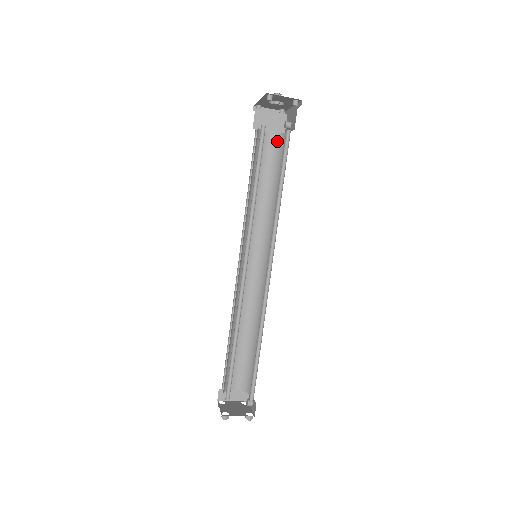
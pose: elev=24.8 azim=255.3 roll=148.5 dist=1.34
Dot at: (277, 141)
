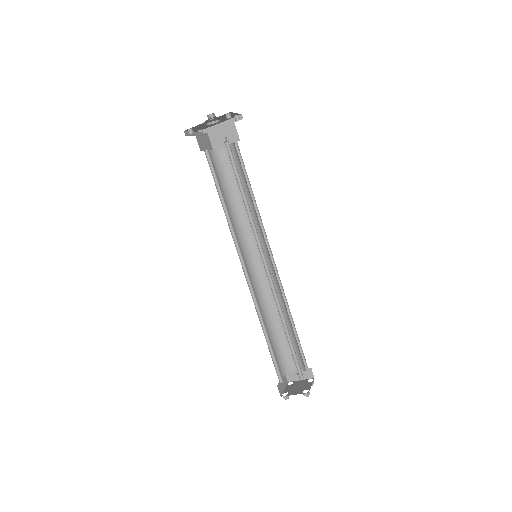
Dot at: (217, 157)
